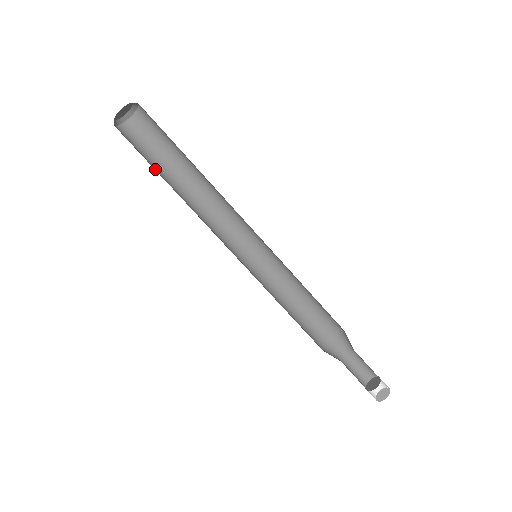
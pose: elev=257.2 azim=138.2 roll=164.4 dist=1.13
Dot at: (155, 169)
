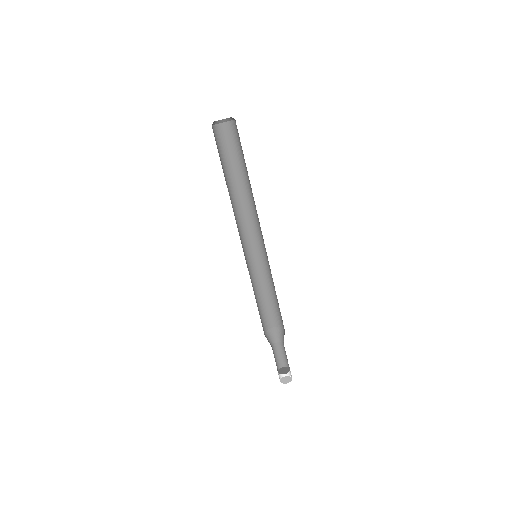
Dot at: (228, 164)
